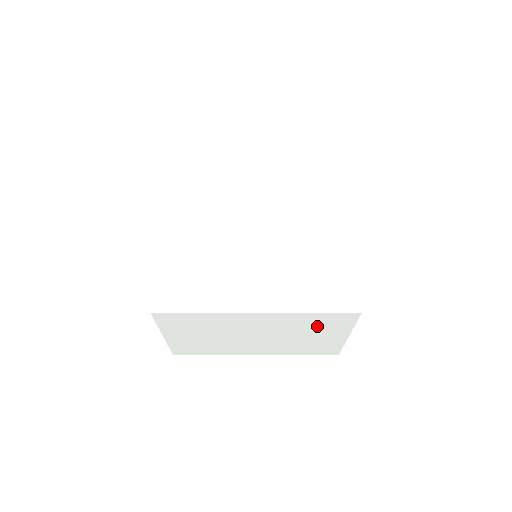
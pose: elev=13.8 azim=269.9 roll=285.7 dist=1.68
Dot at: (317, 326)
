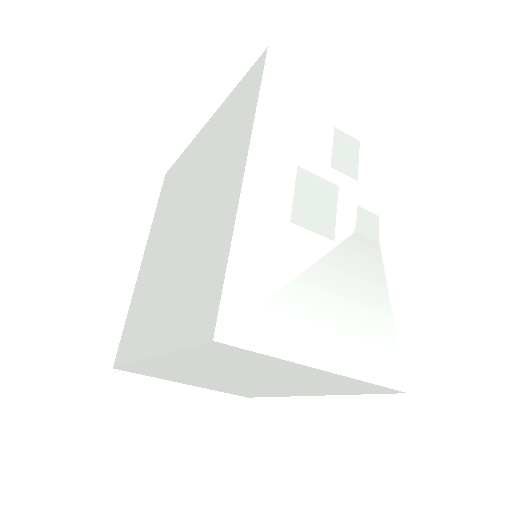
Dot at: (240, 362)
